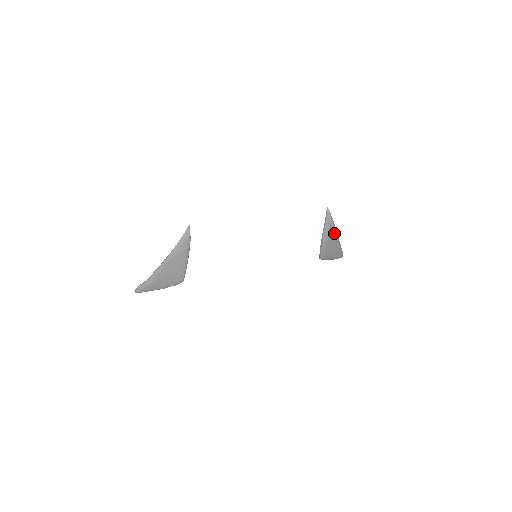
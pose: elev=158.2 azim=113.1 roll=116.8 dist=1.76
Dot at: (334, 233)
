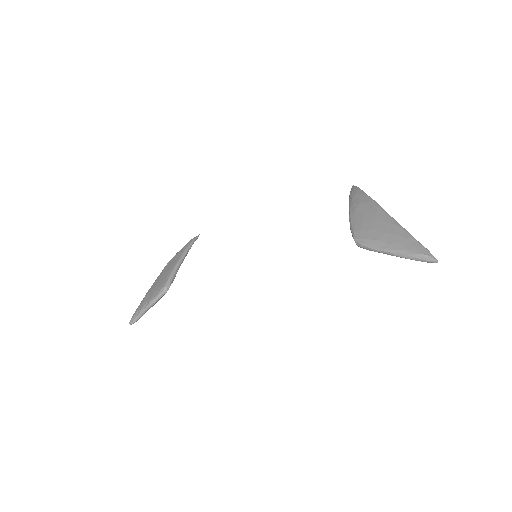
Dot at: (369, 202)
